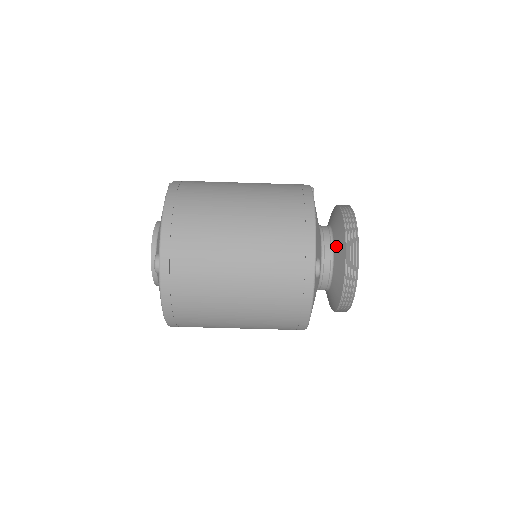
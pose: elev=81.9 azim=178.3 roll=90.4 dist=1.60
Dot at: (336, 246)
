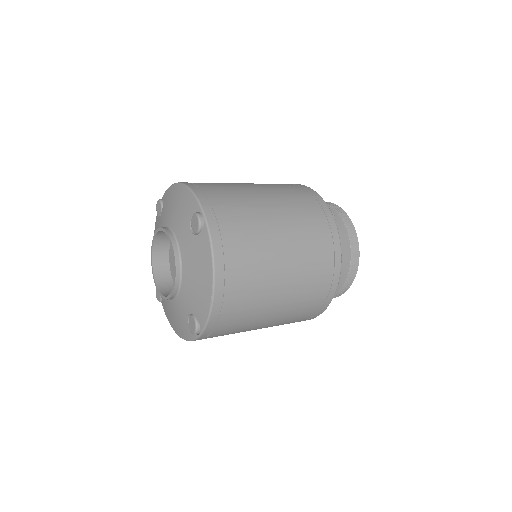
Dot at: occluded
